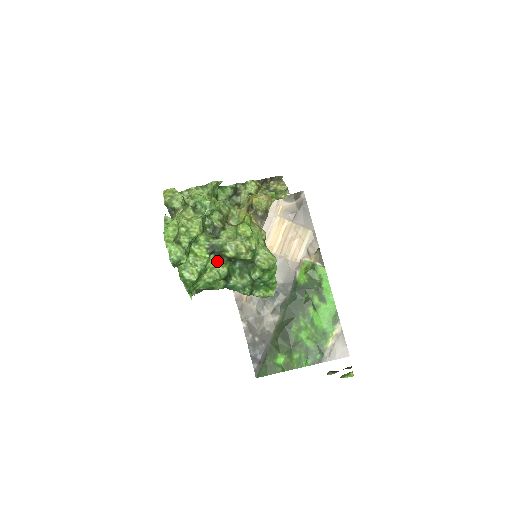
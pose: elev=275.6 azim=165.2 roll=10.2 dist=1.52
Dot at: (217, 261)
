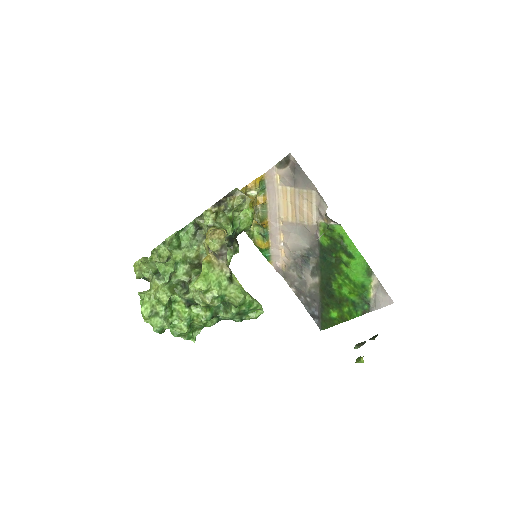
Dot at: (199, 307)
